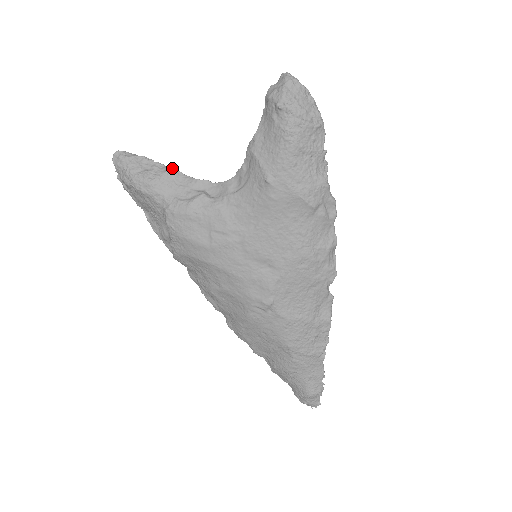
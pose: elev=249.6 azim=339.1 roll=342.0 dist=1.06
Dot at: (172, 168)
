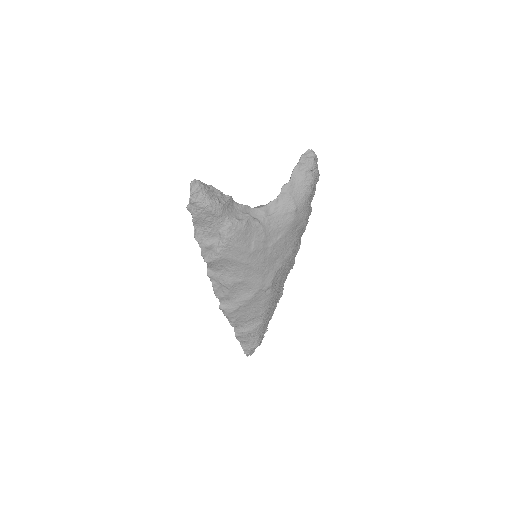
Dot at: (230, 196)
